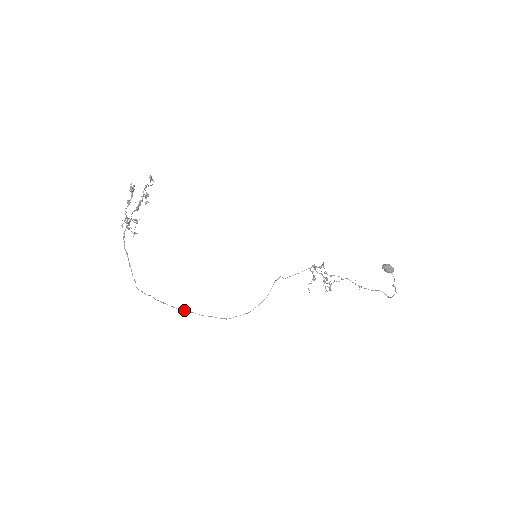
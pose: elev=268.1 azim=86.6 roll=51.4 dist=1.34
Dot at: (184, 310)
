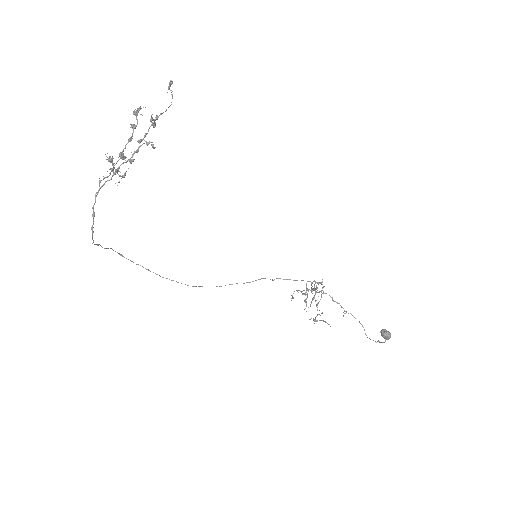
Dot at: occluded
